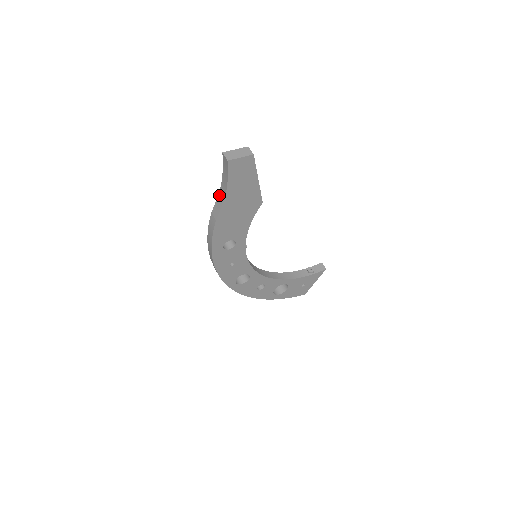
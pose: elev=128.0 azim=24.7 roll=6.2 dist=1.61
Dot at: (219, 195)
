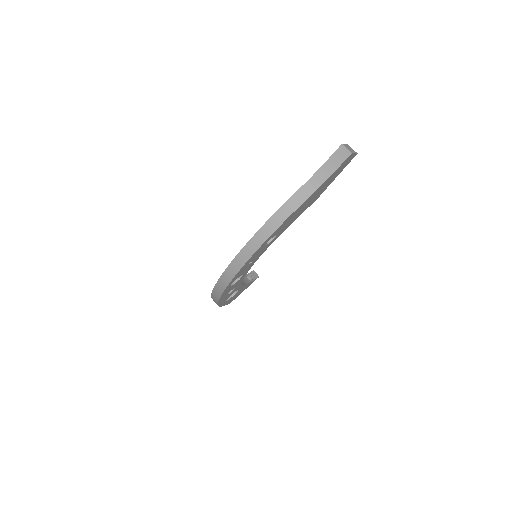
Dot at: (306, 185)
